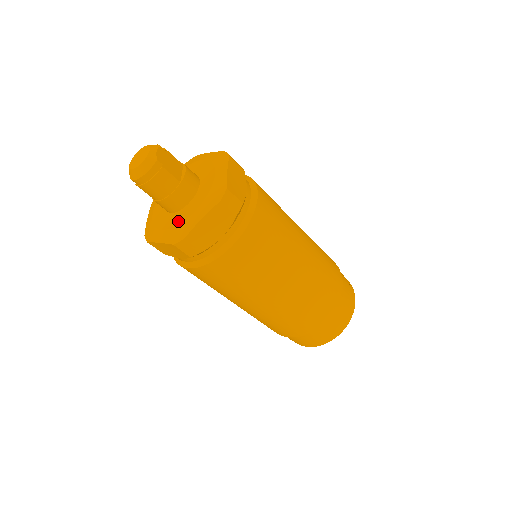
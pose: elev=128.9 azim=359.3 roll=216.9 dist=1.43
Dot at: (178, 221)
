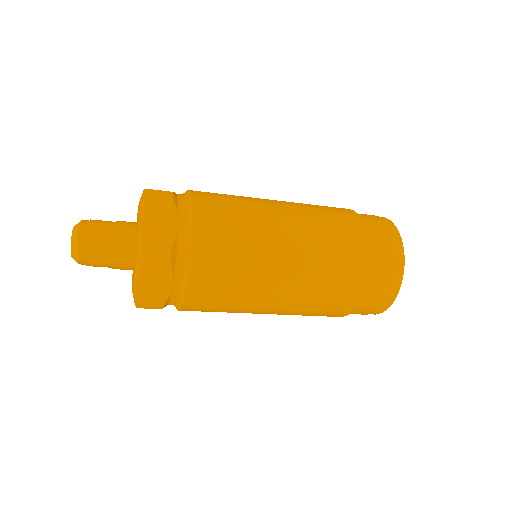
Dot at: occluded
